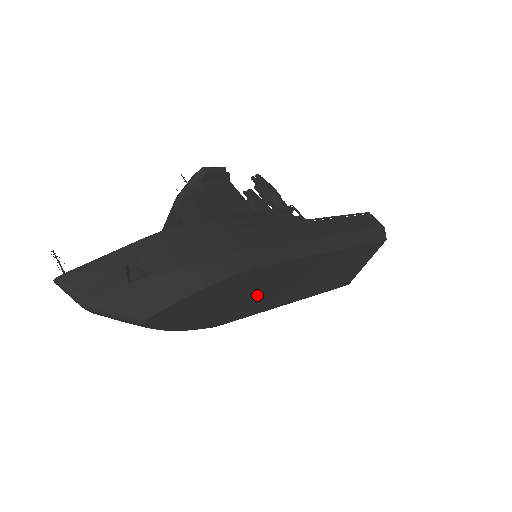
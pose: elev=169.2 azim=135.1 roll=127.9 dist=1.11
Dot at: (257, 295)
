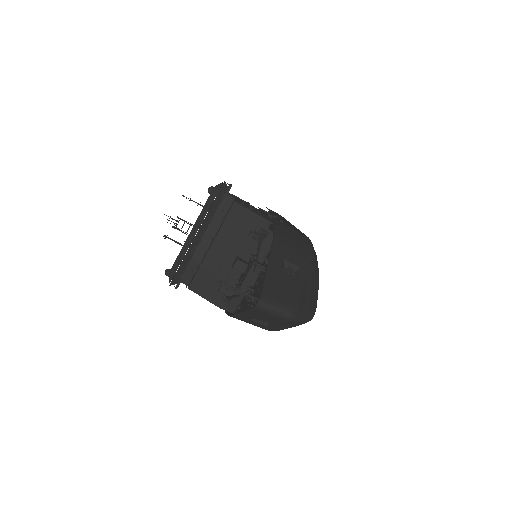
Dot at: occluded
